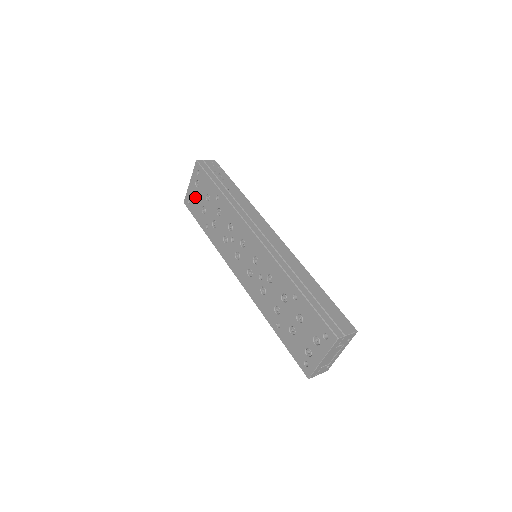
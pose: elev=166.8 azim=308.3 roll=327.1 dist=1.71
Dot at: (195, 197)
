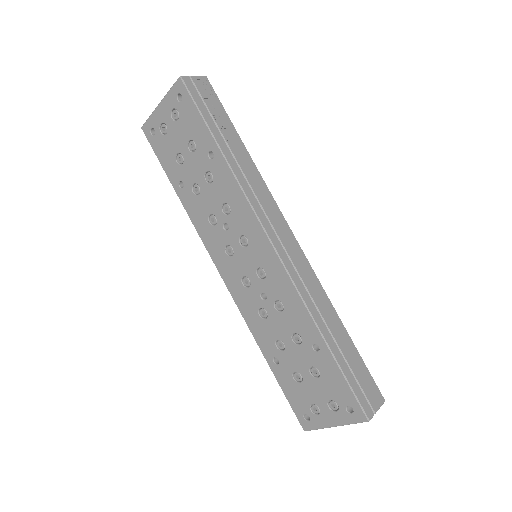
Dot at: (166, 132)
